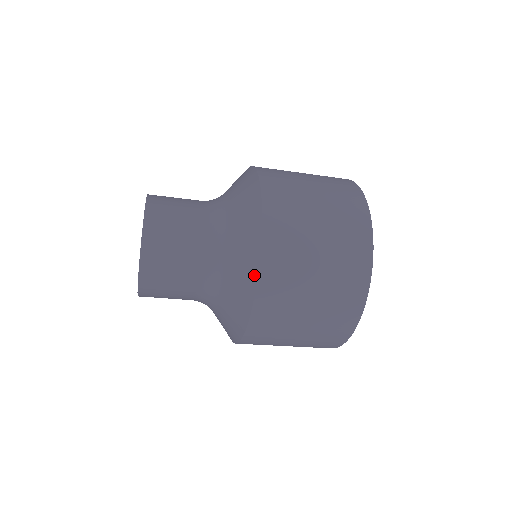
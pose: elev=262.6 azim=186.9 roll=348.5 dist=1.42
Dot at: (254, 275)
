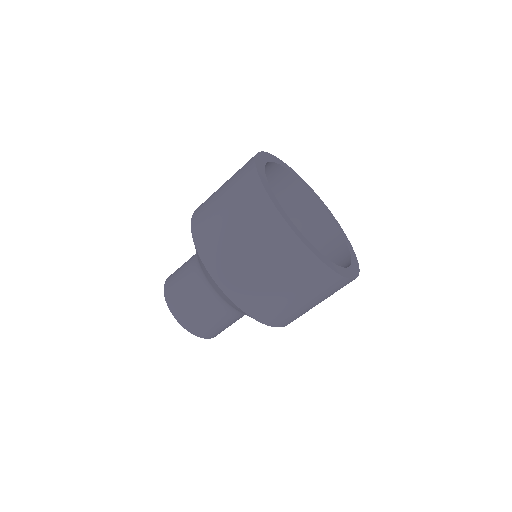
Dot at: occluded
